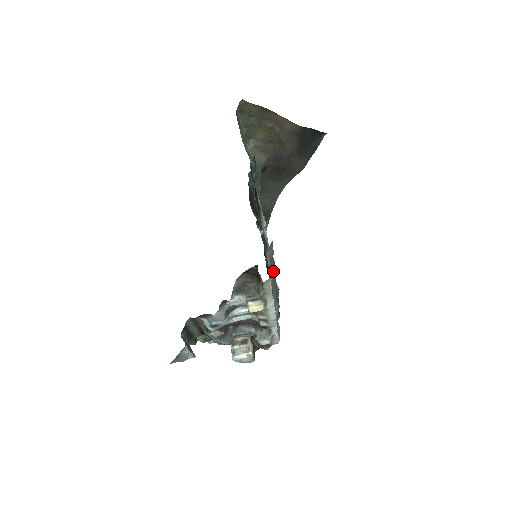
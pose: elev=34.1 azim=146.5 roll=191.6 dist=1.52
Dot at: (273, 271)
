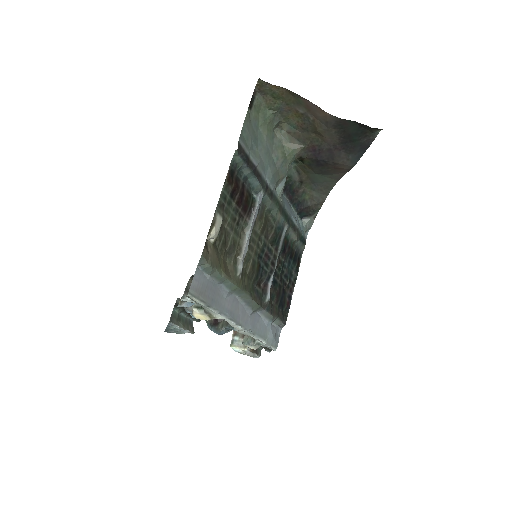
Dot at: (229, 283)
